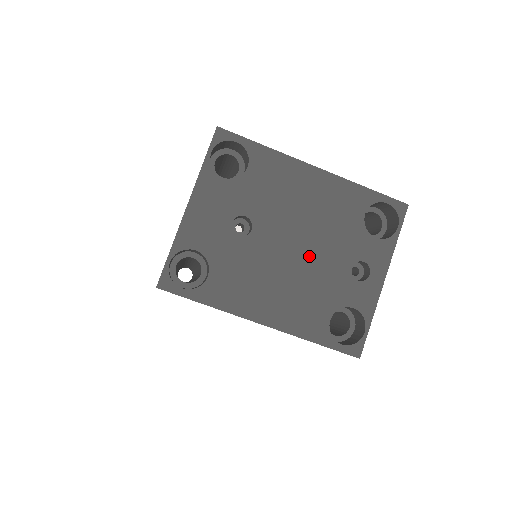
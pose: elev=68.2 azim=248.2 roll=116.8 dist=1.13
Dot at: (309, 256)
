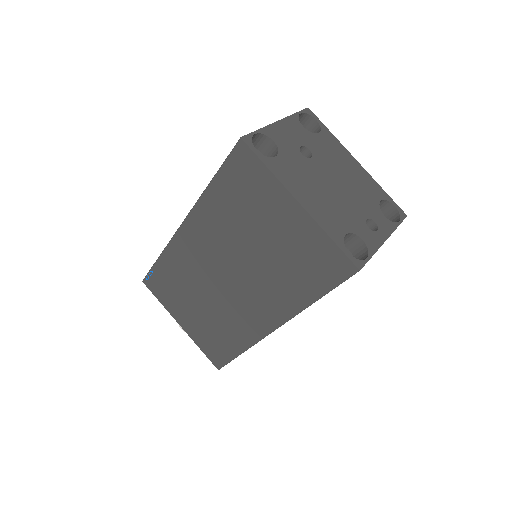
Dot at: (342, 194)
